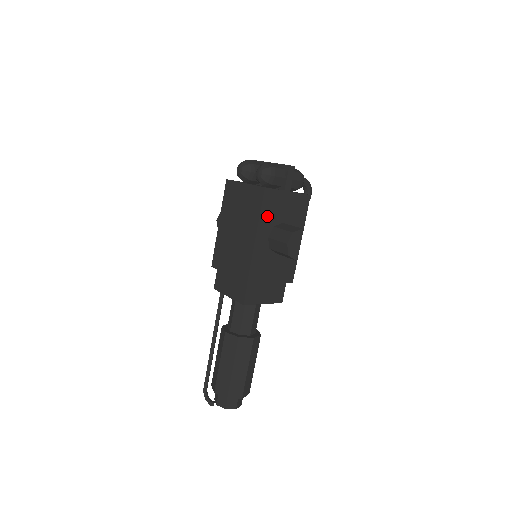
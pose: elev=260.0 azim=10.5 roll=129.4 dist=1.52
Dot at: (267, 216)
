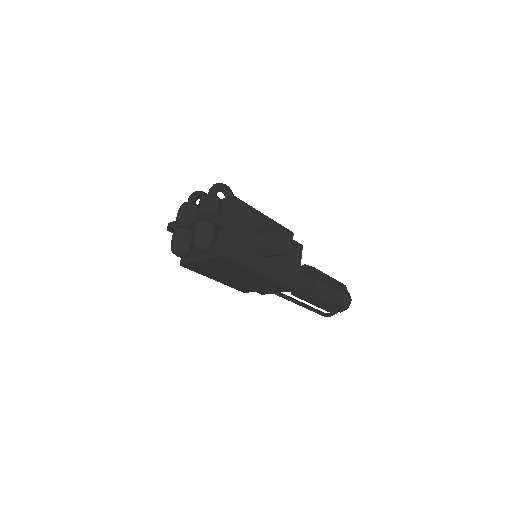
Dot at: (244, 257)
